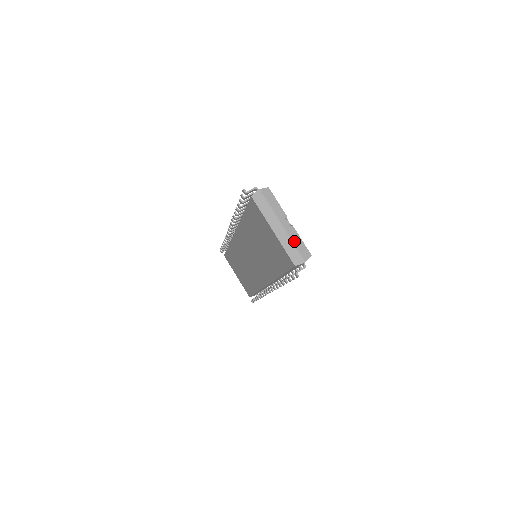
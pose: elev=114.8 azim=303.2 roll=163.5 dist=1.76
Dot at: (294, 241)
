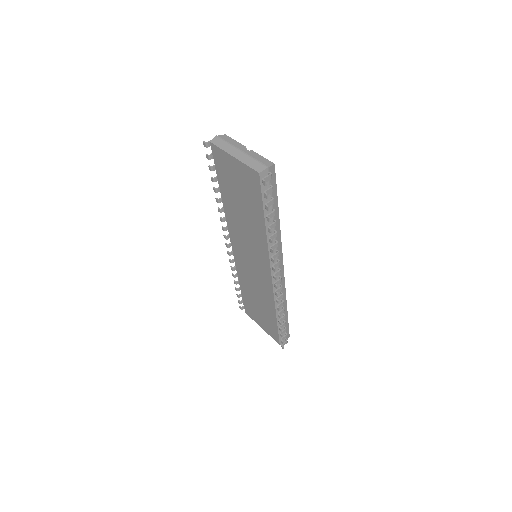
Dot at: (254, 158)
